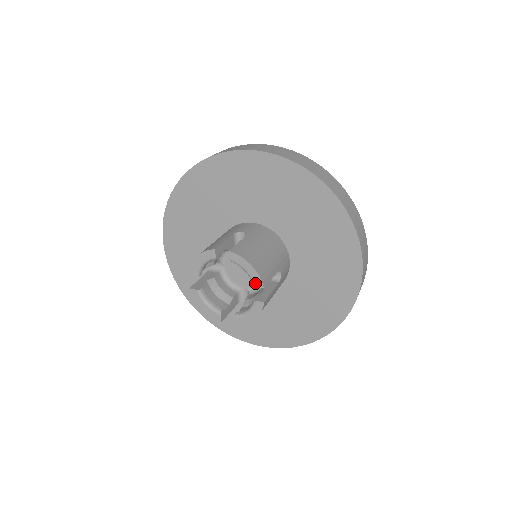
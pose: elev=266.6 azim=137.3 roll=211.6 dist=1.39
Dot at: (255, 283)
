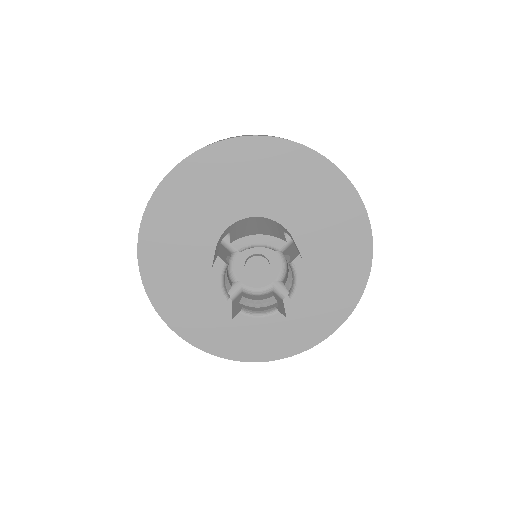
Dot at: (276, 246)
